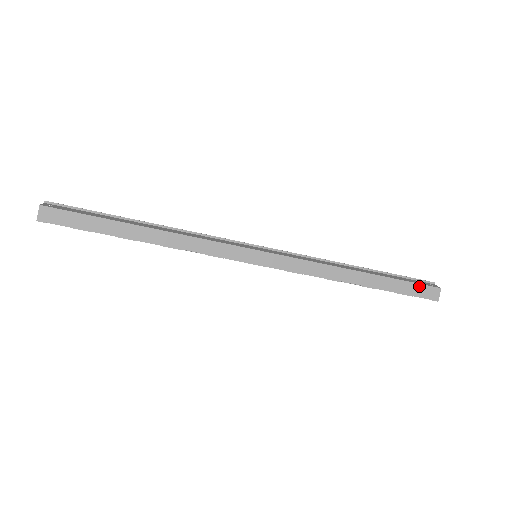
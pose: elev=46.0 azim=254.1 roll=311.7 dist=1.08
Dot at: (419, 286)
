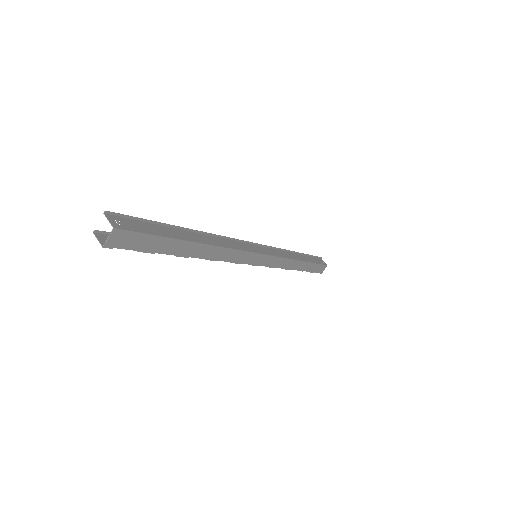
Dot at: (320, 266)
